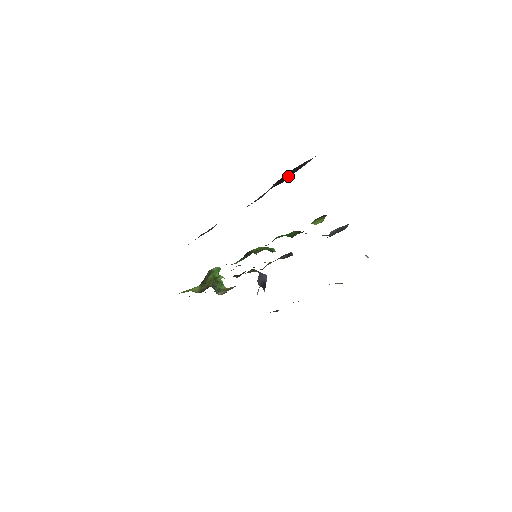
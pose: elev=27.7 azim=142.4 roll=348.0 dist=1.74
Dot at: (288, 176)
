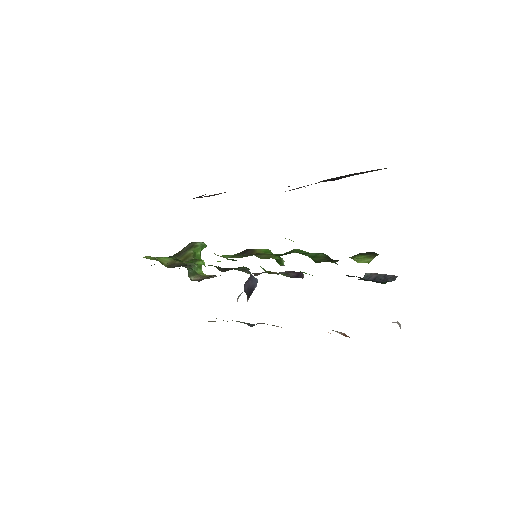
Dot at: occluded
